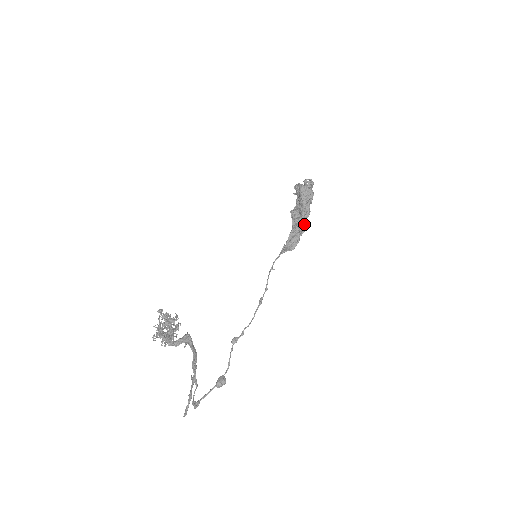
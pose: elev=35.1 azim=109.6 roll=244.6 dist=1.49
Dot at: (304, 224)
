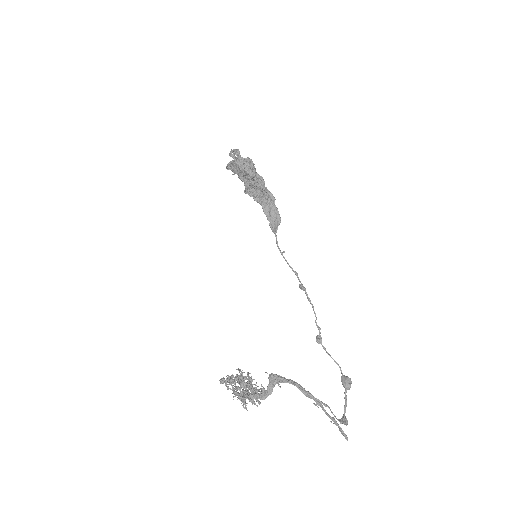
Dot at: (268, 192)
